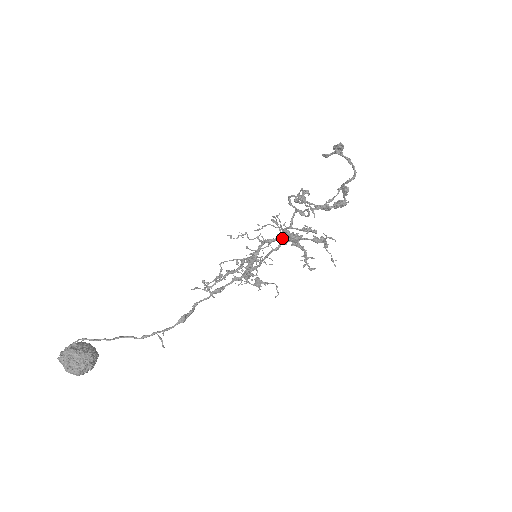
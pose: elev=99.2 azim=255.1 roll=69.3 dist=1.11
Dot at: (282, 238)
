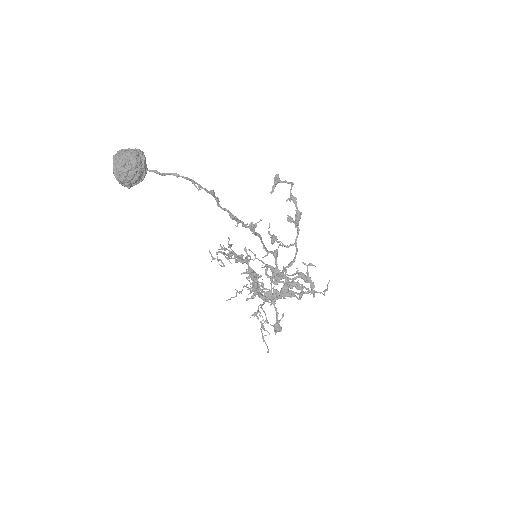
Dot at: (275, 297)
